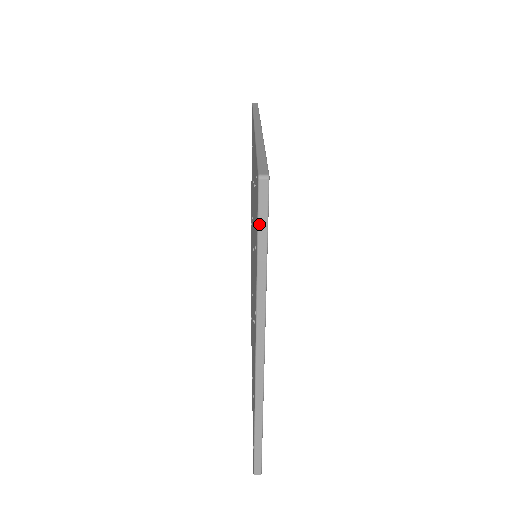
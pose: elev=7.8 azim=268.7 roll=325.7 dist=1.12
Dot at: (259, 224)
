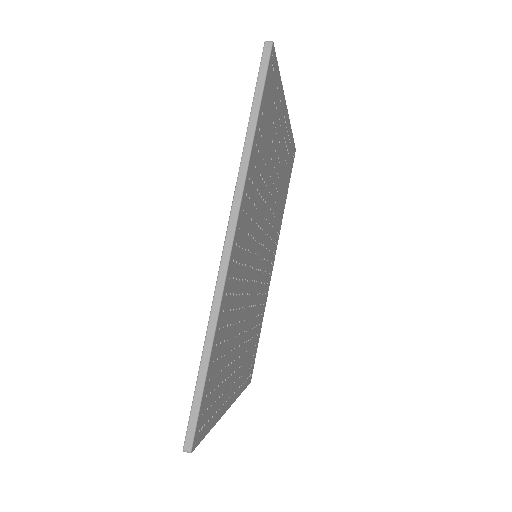
Dot at: occluded
